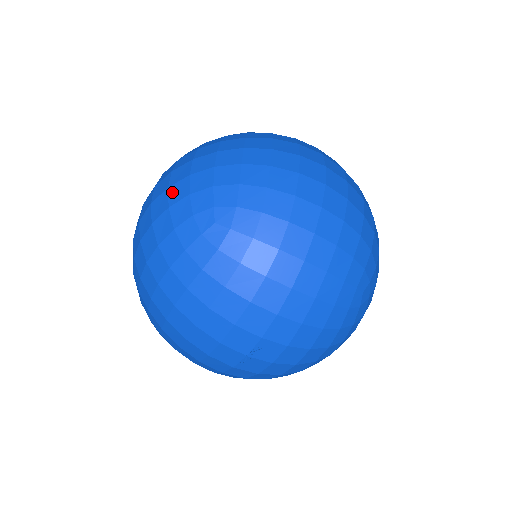
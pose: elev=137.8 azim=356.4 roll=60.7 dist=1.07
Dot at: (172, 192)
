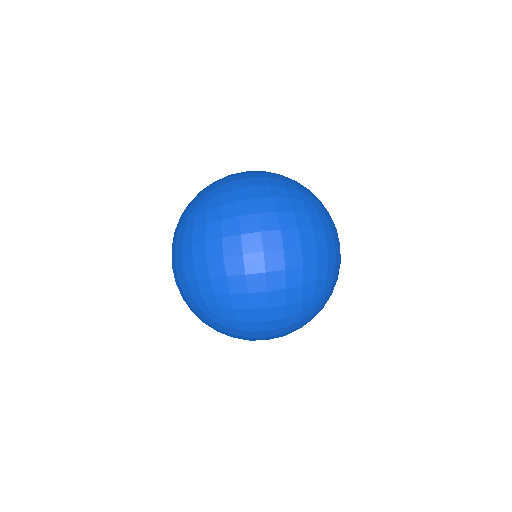
Dot at: (182, 287)
